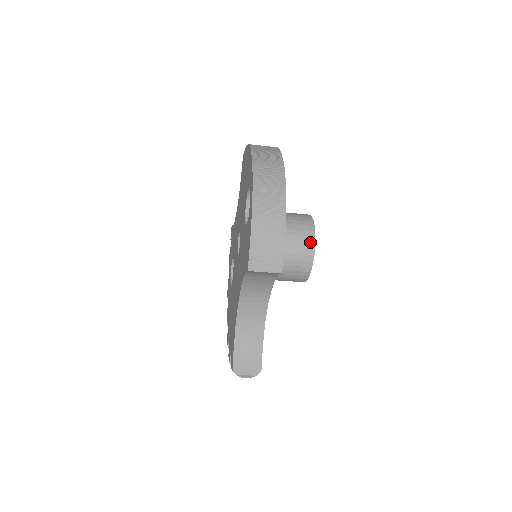
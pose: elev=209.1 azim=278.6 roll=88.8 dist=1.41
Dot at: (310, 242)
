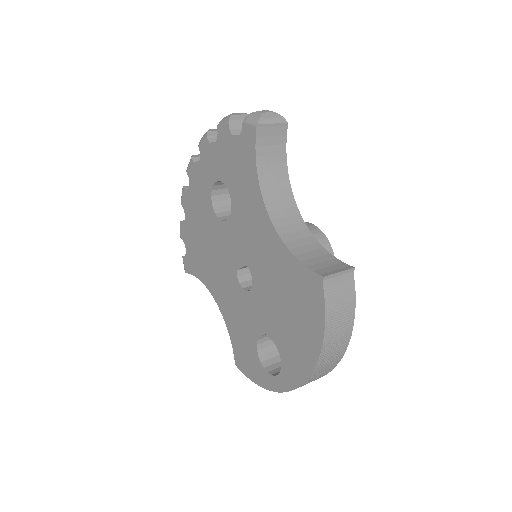
Dot at: occluded
